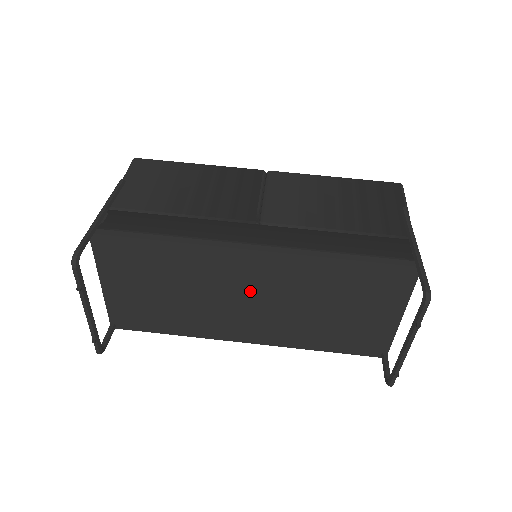
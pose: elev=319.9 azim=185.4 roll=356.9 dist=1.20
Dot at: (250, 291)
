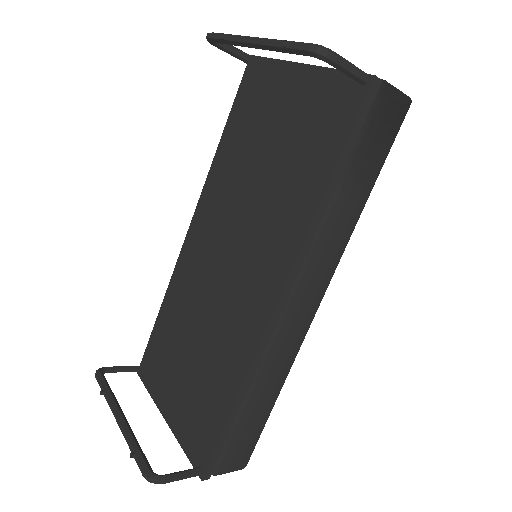
Dot at: (218, 254)
